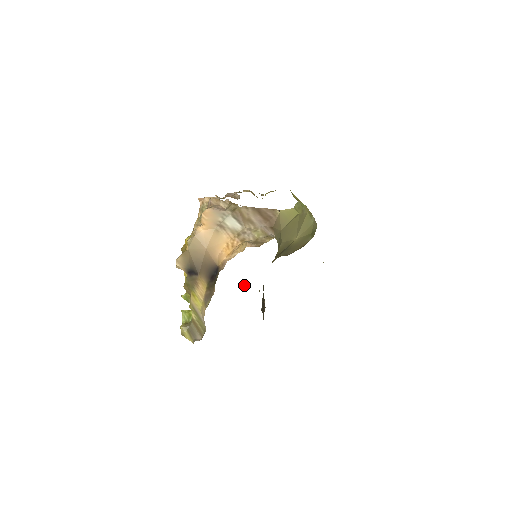
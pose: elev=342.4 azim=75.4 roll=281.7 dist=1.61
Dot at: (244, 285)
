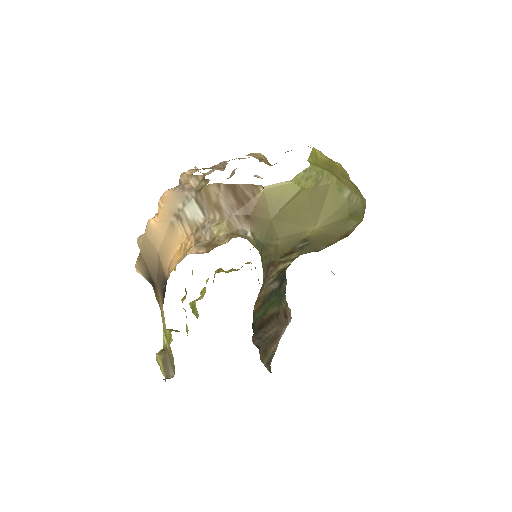
Dot at: occluded
